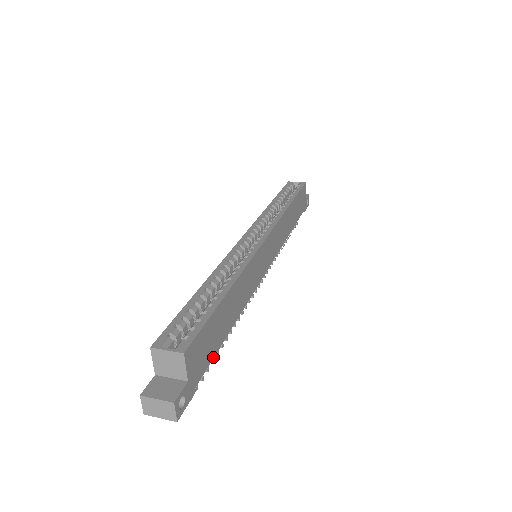
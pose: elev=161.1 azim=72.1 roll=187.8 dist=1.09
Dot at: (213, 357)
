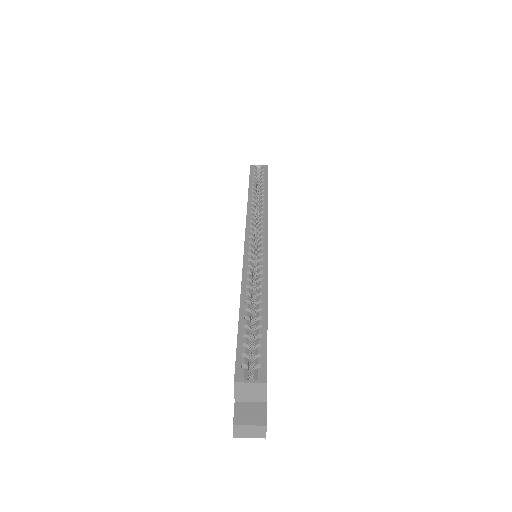
Dot at: occluded
